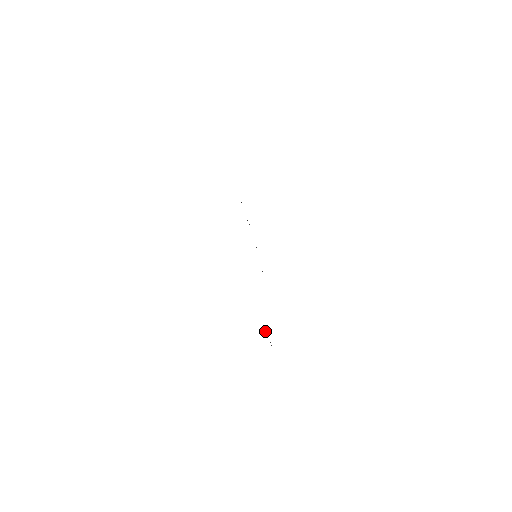
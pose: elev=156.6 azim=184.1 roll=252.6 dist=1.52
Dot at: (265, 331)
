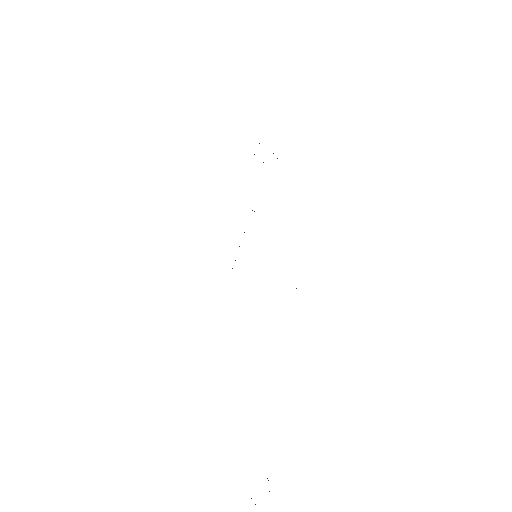
Dot at: occluded
